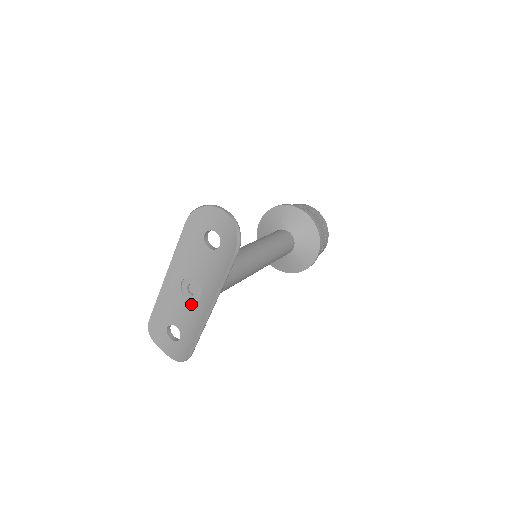
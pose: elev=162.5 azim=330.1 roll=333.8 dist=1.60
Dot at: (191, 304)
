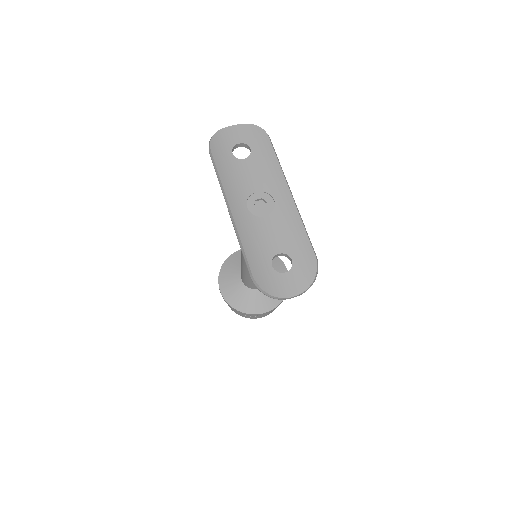
Dot at: (271, 216)
